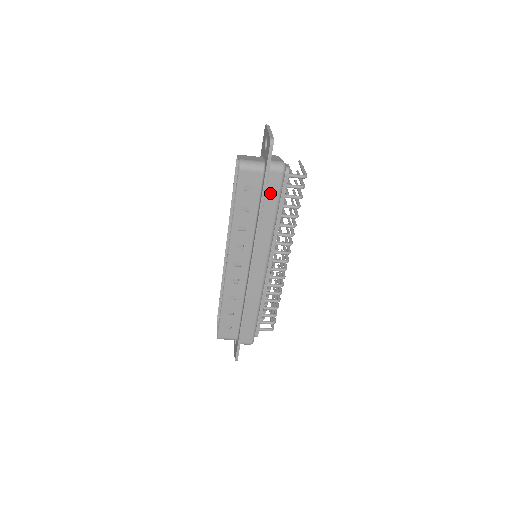
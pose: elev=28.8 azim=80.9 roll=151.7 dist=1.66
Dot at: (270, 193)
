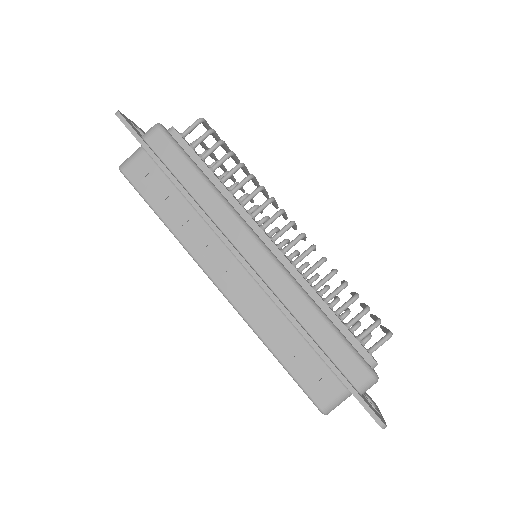
Dot at: (170, 160)
